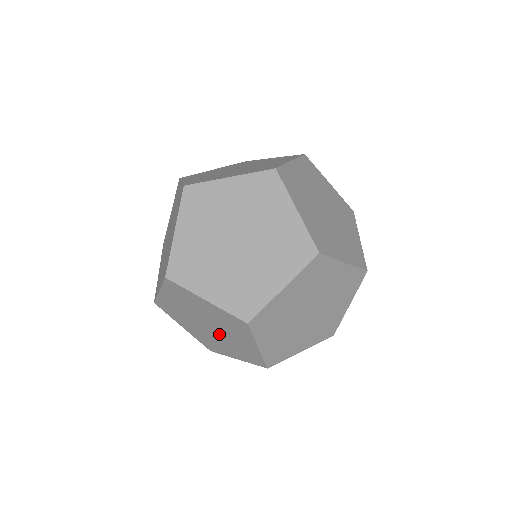
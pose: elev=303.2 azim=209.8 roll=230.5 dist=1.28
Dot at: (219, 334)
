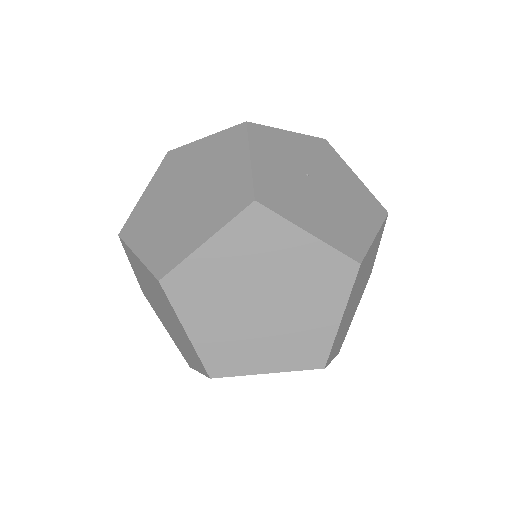
Dot at: (168, 322)
